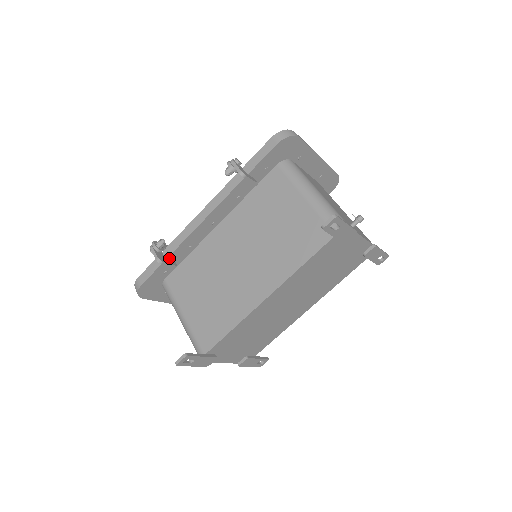
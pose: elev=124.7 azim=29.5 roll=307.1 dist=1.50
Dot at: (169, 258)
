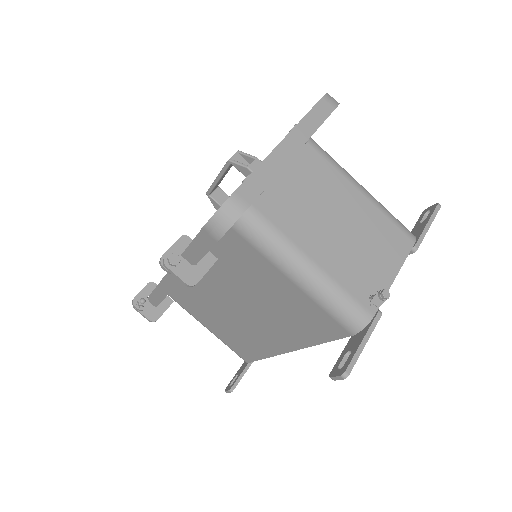
Dot at: occluded
